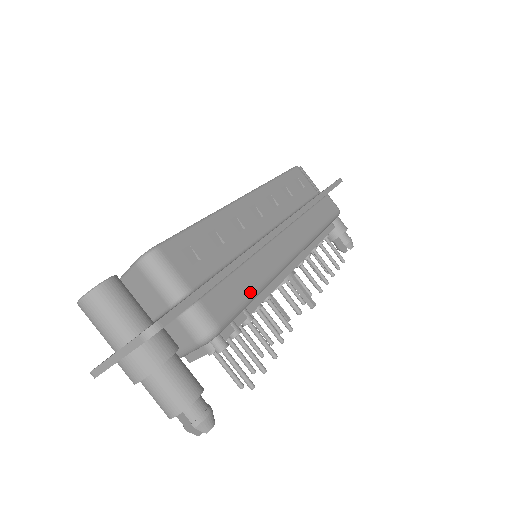
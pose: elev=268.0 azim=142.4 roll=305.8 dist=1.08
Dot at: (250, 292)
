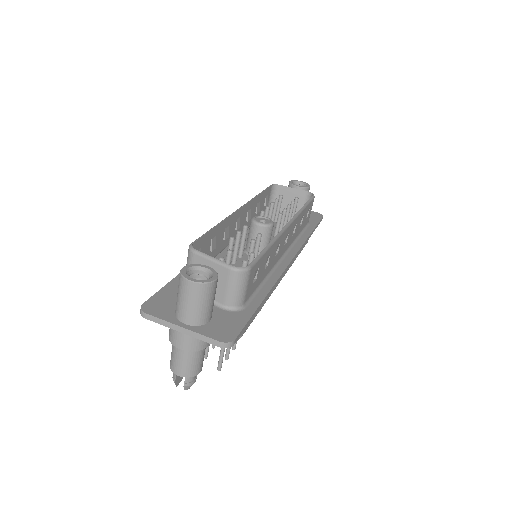
Dot at: occluded
